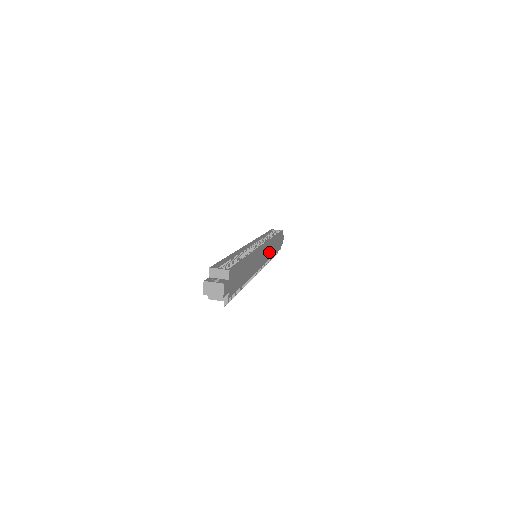
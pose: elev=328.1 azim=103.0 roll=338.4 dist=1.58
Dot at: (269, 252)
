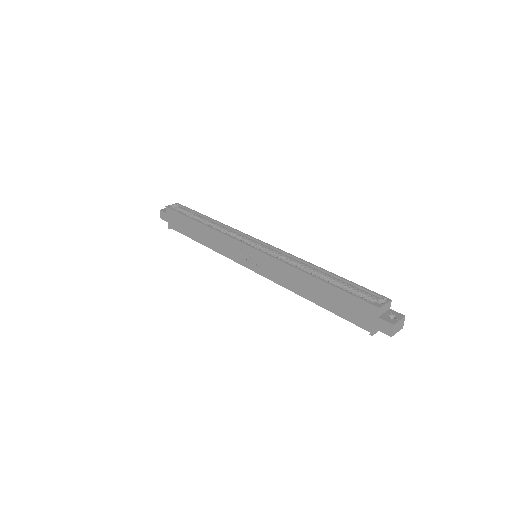
Dot at: occluded
